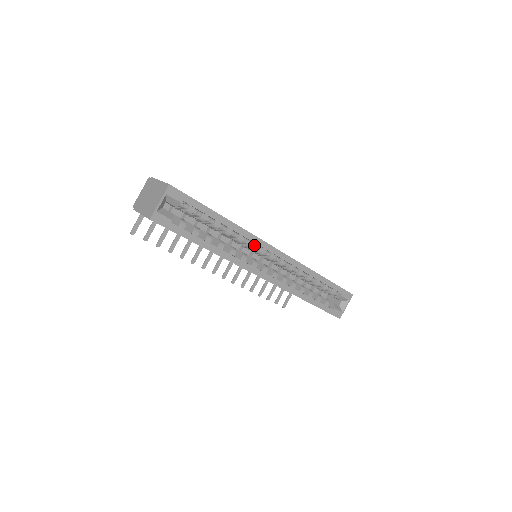
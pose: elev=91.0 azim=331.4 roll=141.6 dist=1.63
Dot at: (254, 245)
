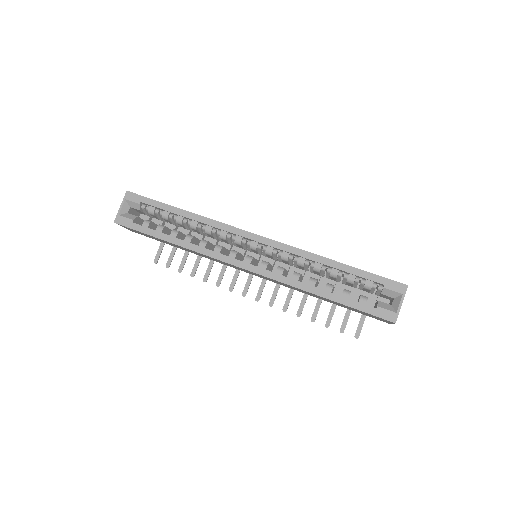
Dot at: (228, 235)
